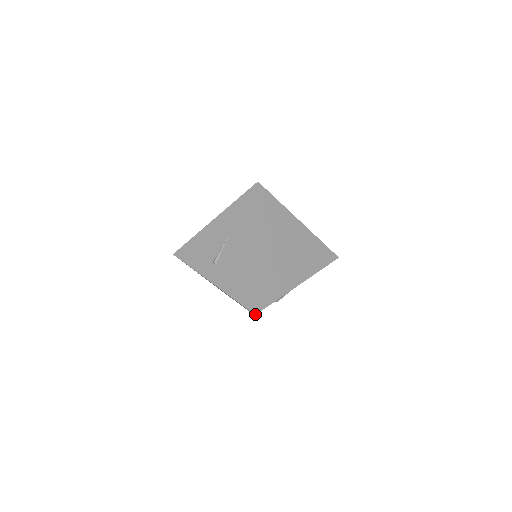
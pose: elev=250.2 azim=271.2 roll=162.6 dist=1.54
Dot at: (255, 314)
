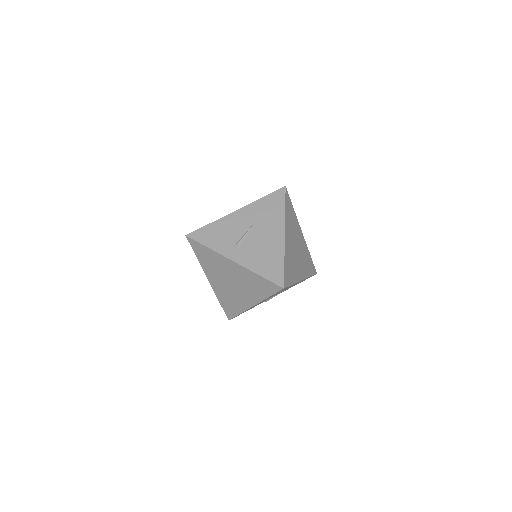
Dot at: (284, 288)
